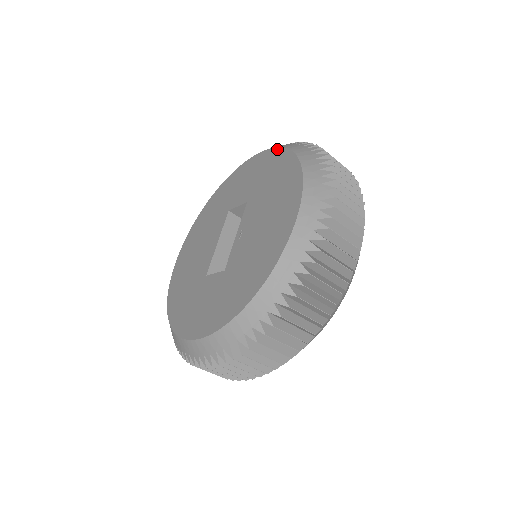
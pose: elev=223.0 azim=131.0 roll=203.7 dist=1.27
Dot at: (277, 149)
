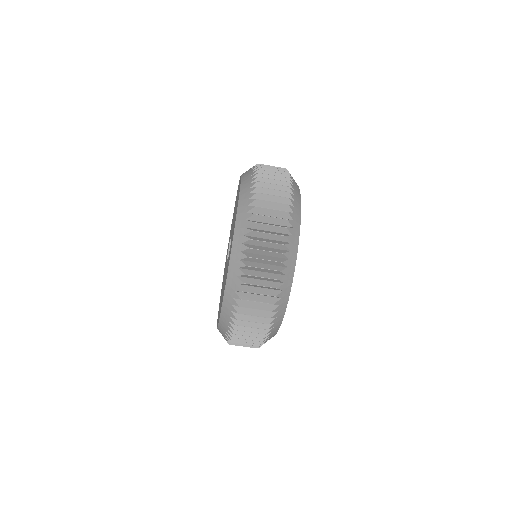
Dot at: occluded
